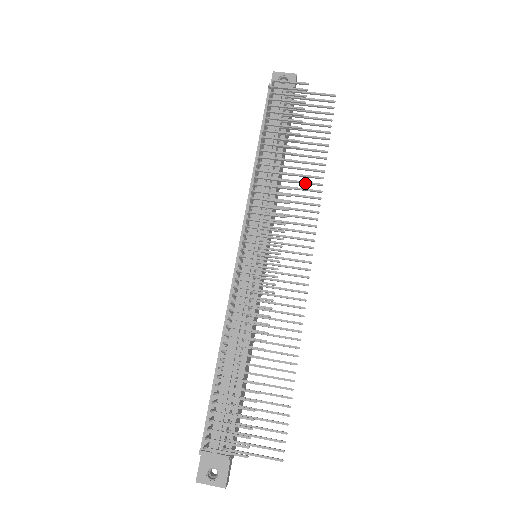
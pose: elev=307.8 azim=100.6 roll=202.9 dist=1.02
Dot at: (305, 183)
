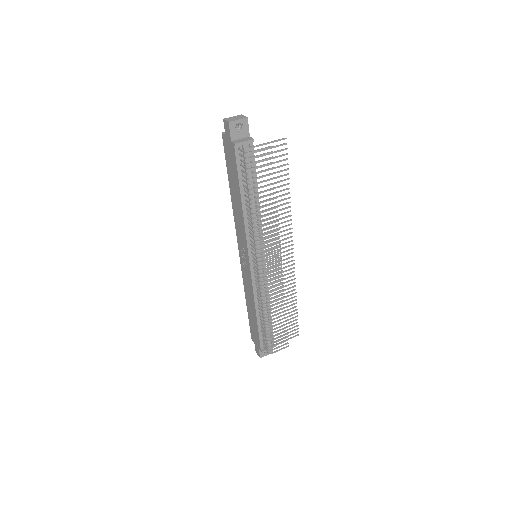
Dot at: occluded
